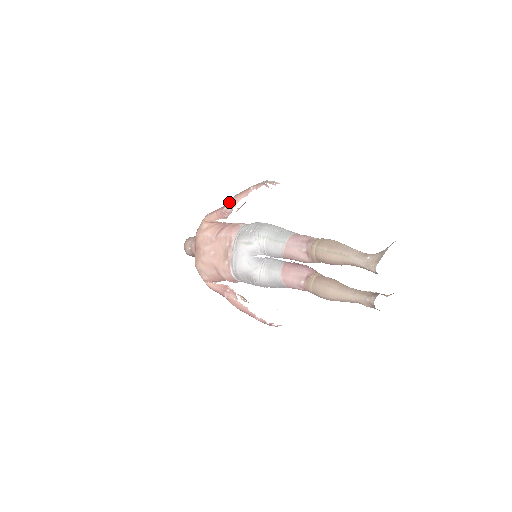
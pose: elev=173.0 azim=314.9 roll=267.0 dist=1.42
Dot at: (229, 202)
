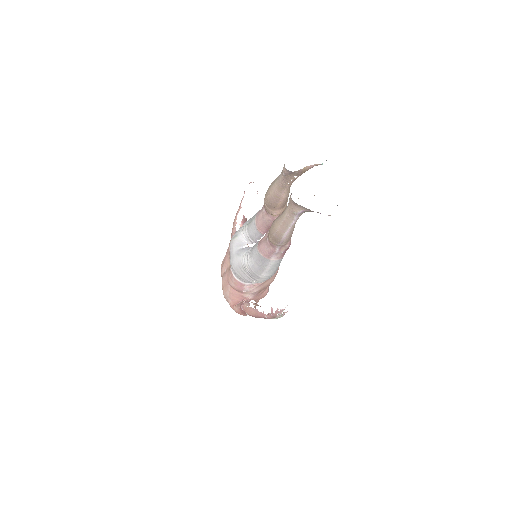
Dot at: (233, 223)
